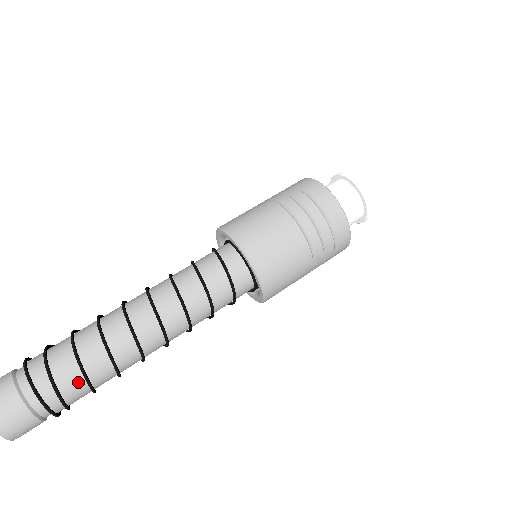
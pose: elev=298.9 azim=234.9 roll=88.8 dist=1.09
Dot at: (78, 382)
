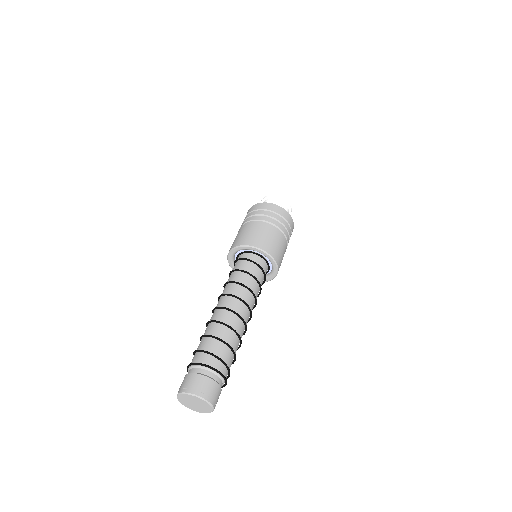
Dot at: occluded
